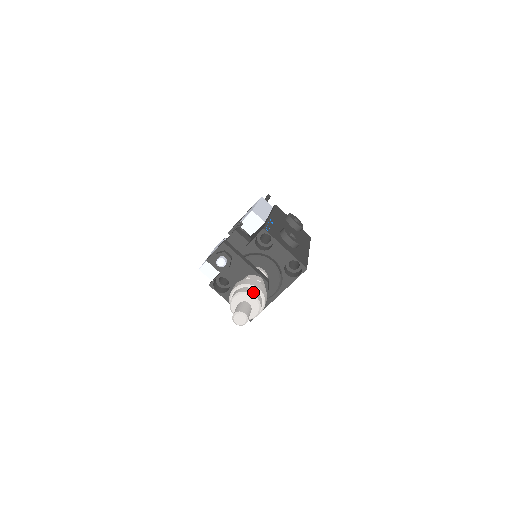
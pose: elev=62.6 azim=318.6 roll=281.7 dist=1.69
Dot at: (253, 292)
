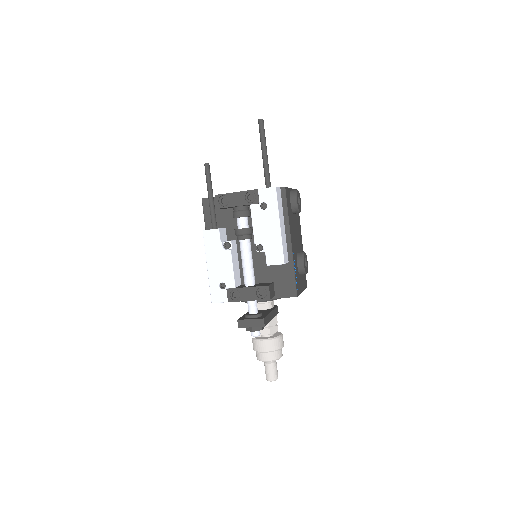
Dot at: (281, 354)
